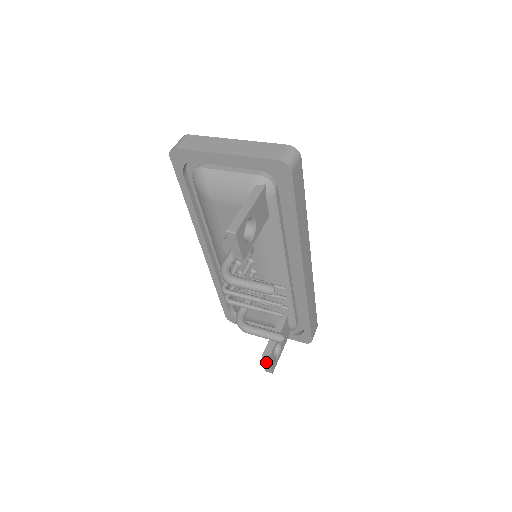
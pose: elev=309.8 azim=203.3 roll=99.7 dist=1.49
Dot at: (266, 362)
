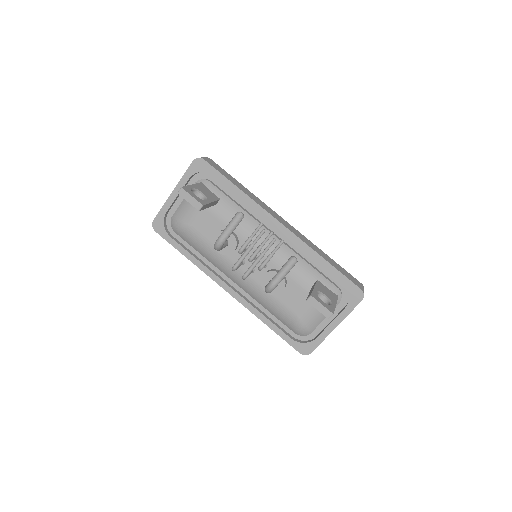
Dot at: (314, 303)
